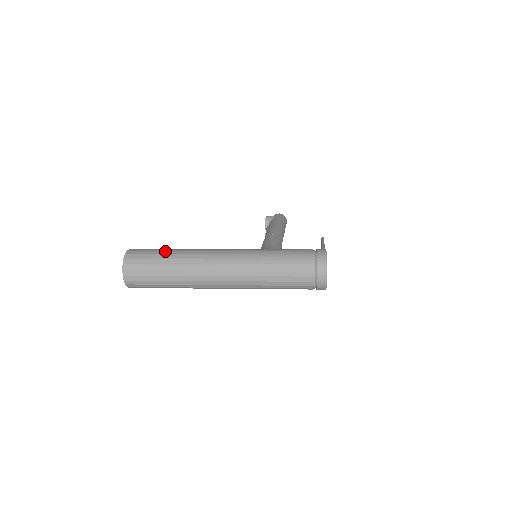
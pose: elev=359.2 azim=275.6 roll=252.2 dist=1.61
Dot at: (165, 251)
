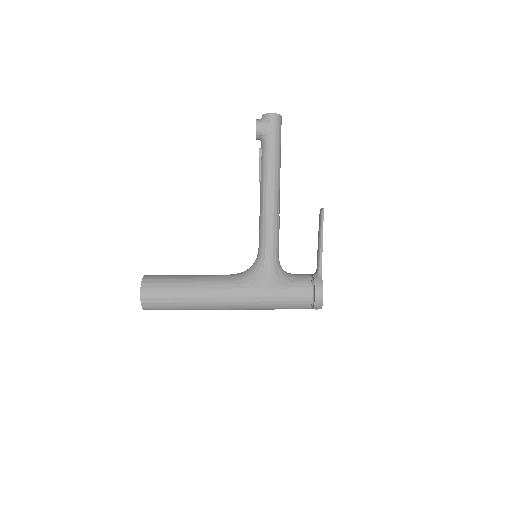
Dot at: (177, 298)
